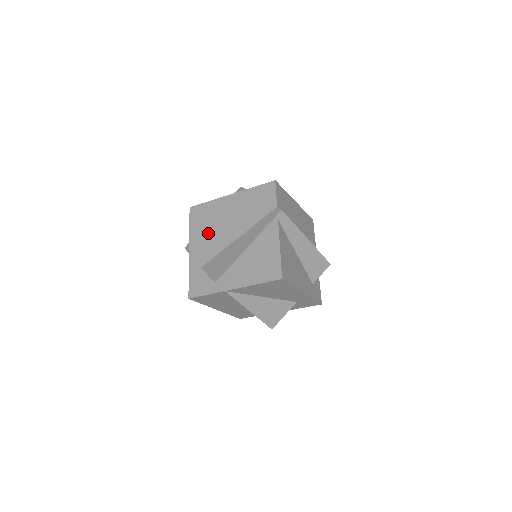
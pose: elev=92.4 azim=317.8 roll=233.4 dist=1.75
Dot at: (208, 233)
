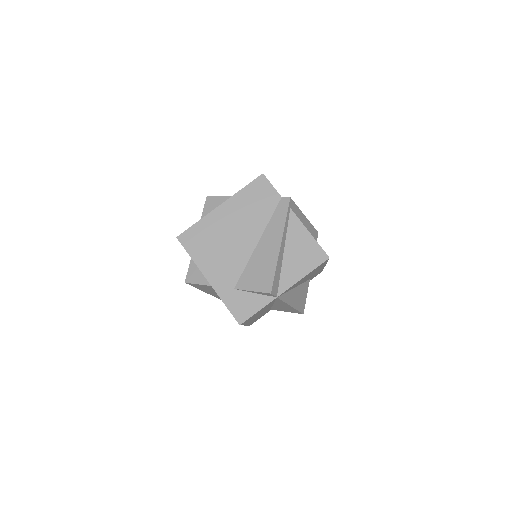
Dot at: (219, 253)
